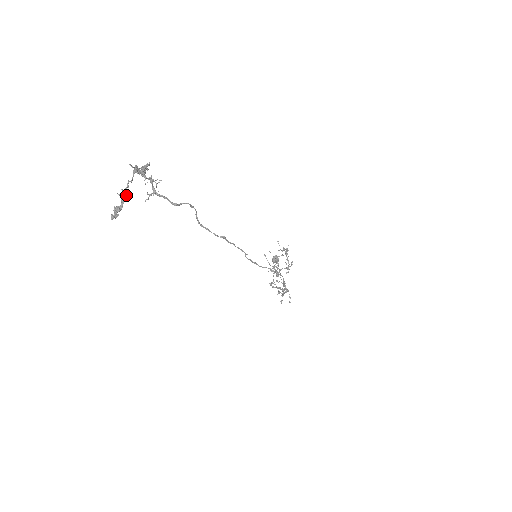
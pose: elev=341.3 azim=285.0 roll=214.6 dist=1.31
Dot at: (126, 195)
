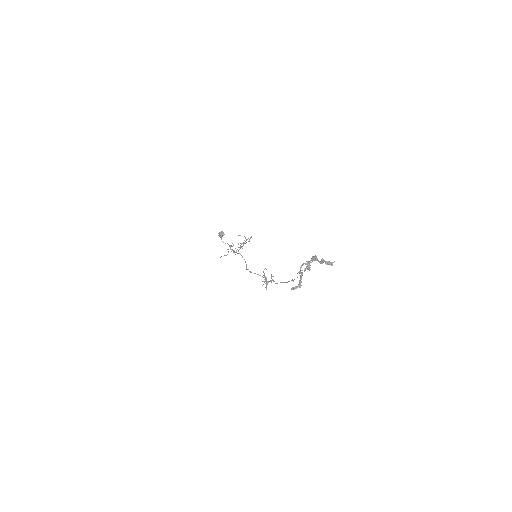
Dot at: occluded
